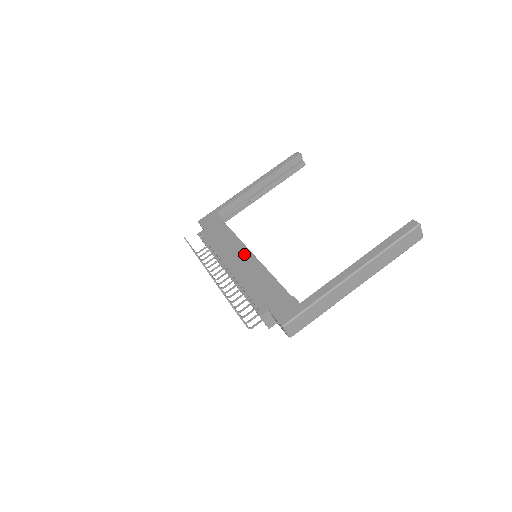
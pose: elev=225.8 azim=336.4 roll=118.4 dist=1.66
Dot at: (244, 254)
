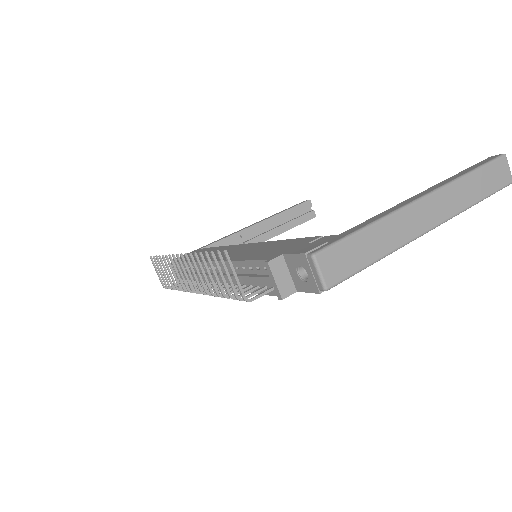
Dot at: (238, 247)
